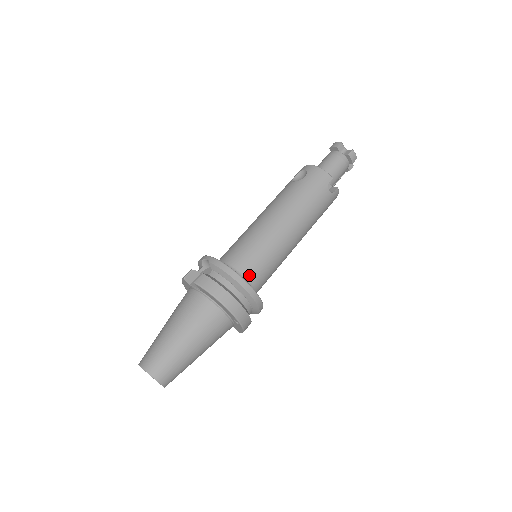
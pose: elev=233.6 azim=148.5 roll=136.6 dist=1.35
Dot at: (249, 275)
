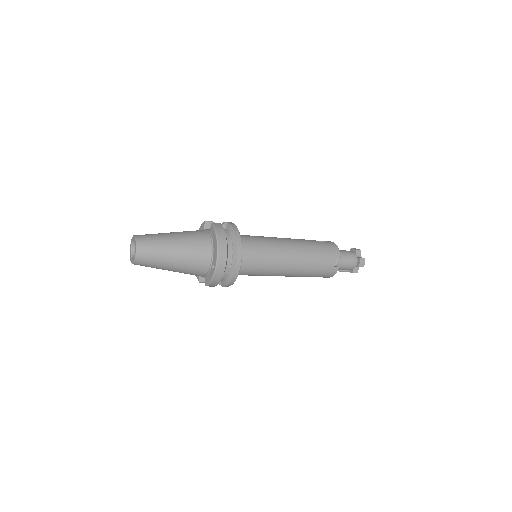
Dot at: (245, 252)
